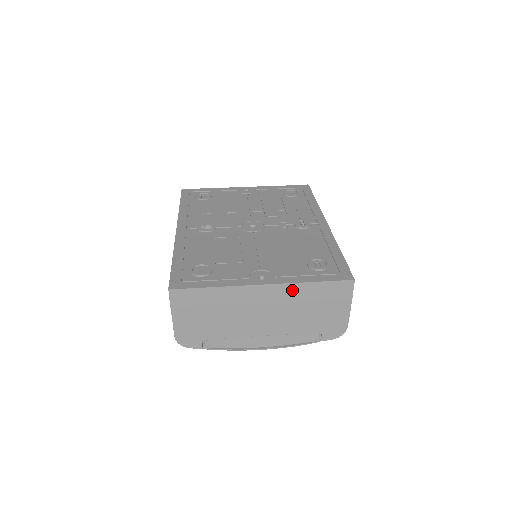
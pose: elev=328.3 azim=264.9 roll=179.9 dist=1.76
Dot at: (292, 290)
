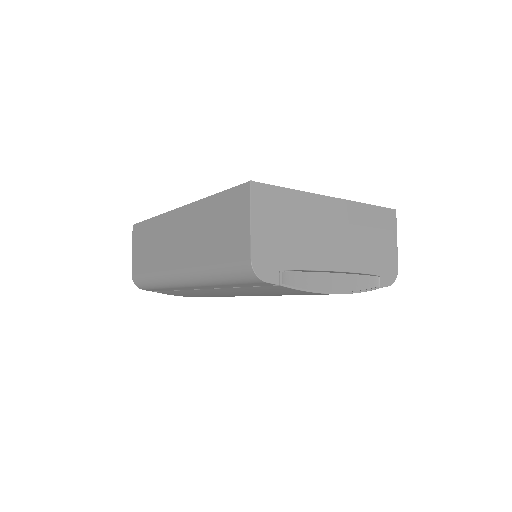
Dot at: (355, 210)
